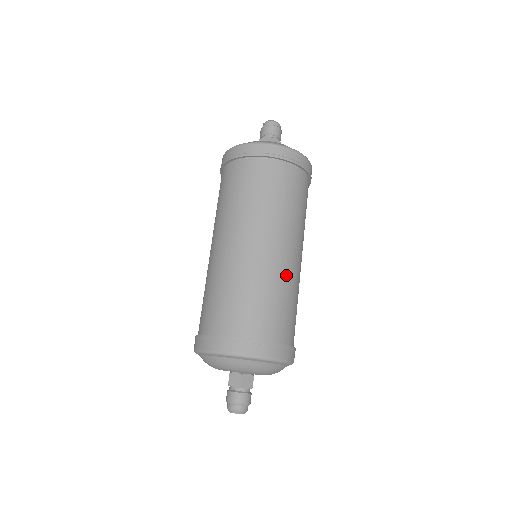
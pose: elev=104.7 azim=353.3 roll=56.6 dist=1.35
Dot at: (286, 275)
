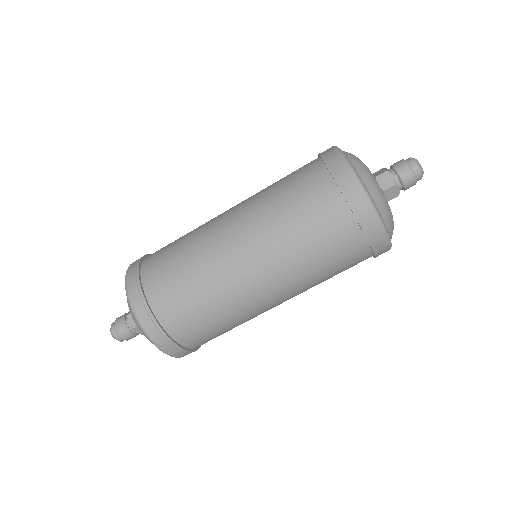
Dot at: occluded
